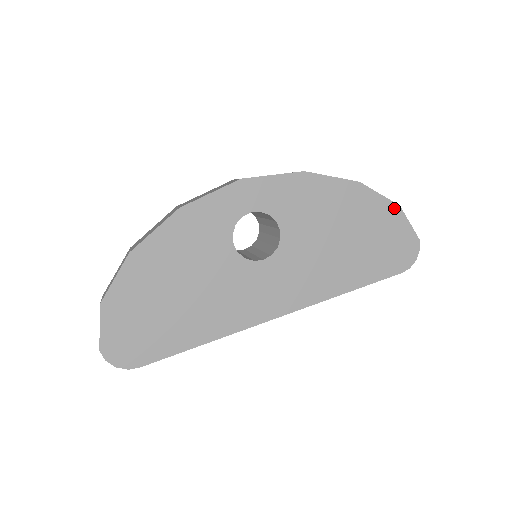
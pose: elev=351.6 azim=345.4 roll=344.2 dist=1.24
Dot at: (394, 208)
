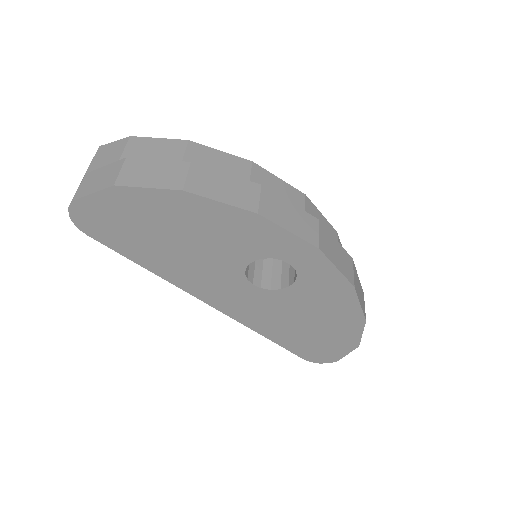
Dot at: (355, 344)
